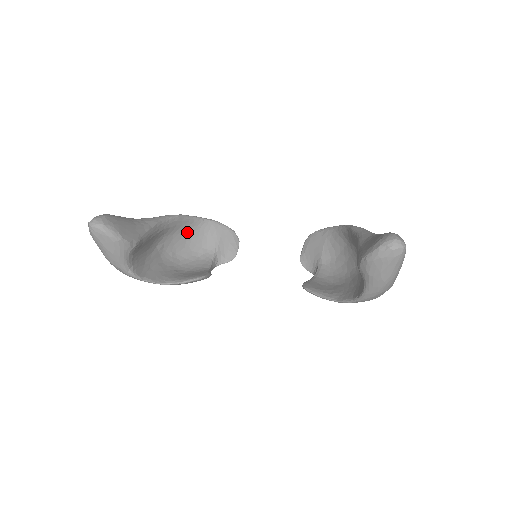
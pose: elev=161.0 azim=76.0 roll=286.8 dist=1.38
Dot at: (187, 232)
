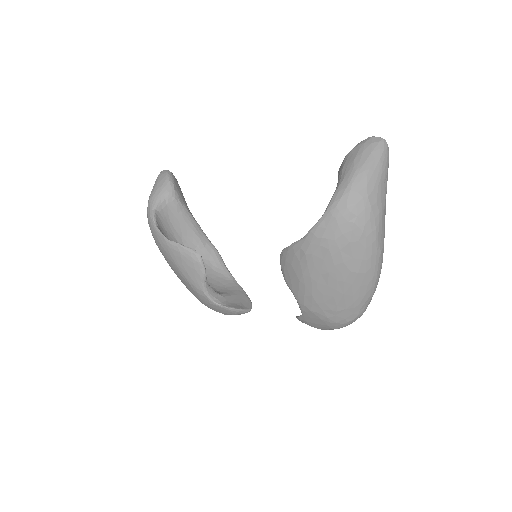
Dot at: (214, 271)
